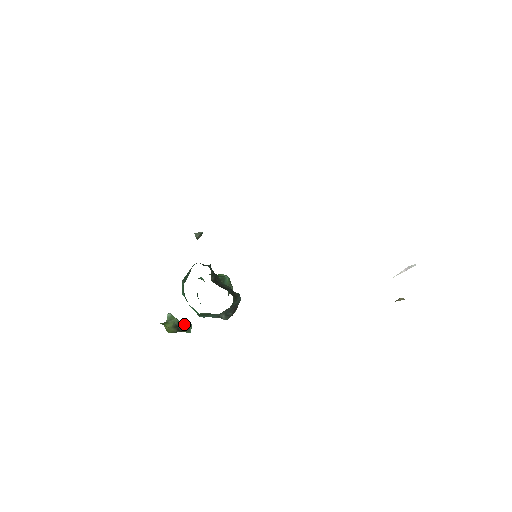
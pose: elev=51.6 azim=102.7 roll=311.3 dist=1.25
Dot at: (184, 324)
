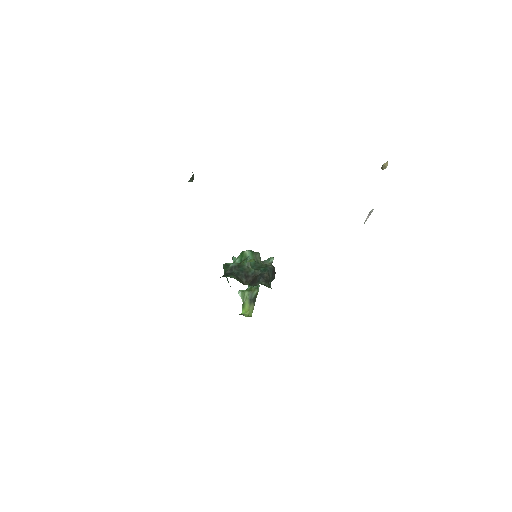
Dot at: (253, 290)
